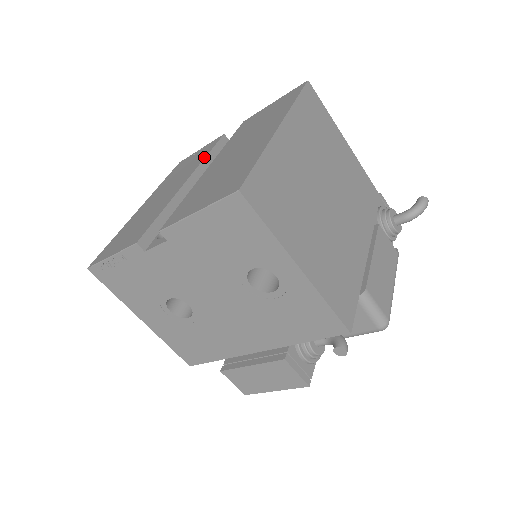
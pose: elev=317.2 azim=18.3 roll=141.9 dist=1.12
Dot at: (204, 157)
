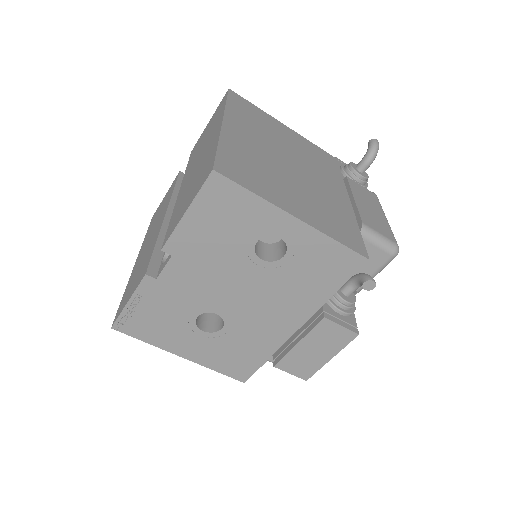
Dot at: (171, 193)
